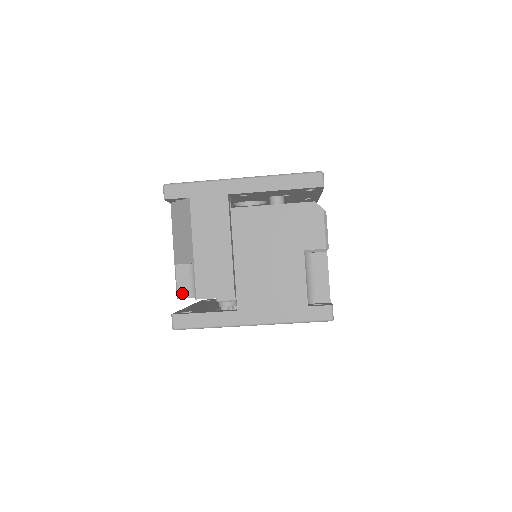
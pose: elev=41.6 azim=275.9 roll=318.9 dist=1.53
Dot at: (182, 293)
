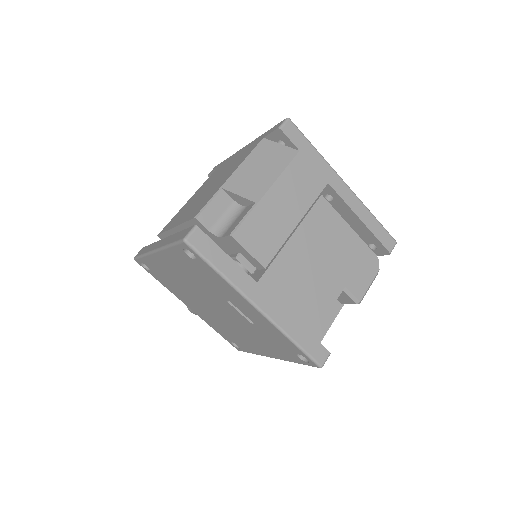
Dot at: (205, 218)
